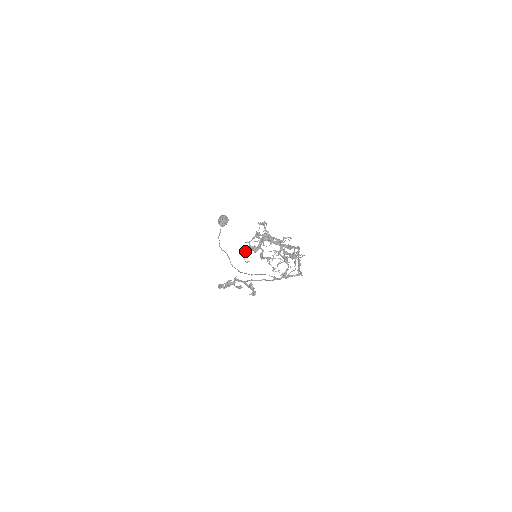
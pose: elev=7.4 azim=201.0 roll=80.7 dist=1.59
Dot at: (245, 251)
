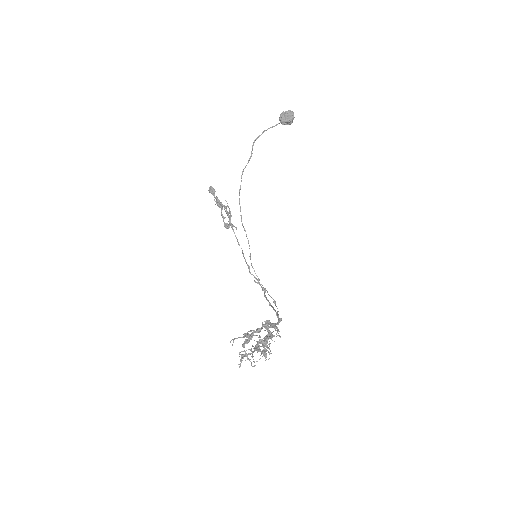
Dot at: occluded
